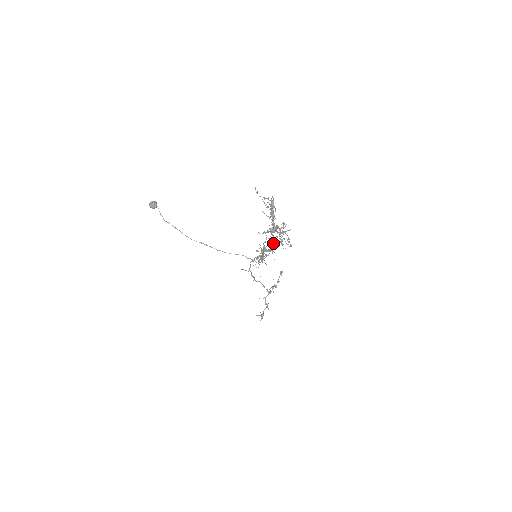
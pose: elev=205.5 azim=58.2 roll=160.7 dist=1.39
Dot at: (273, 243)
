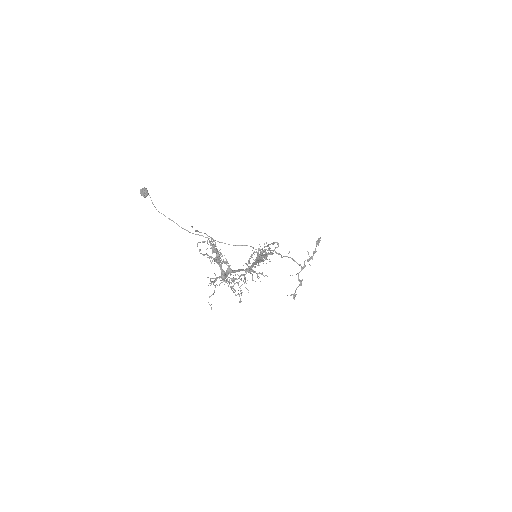
Dot at: occluded
